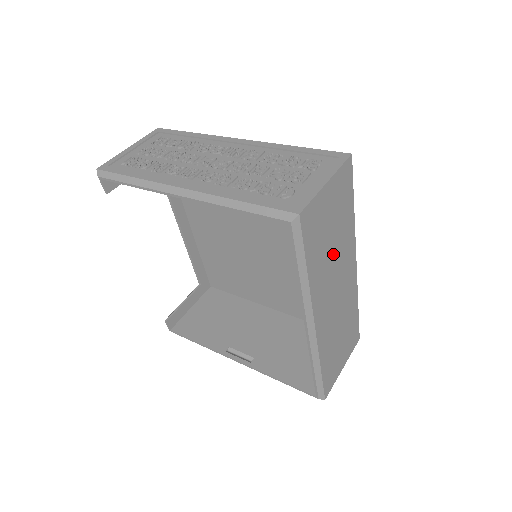
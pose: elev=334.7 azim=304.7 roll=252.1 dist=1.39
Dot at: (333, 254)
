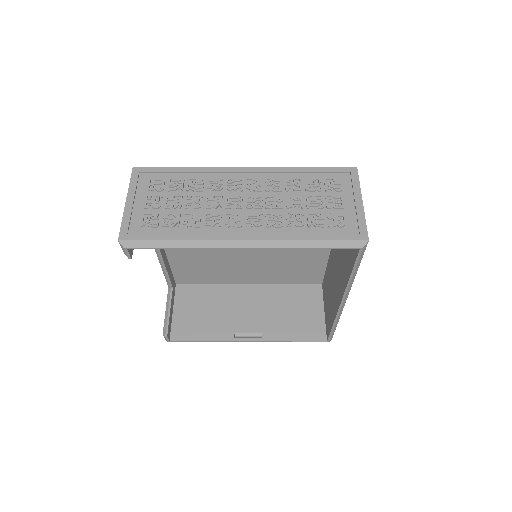
Dot at: occluded
